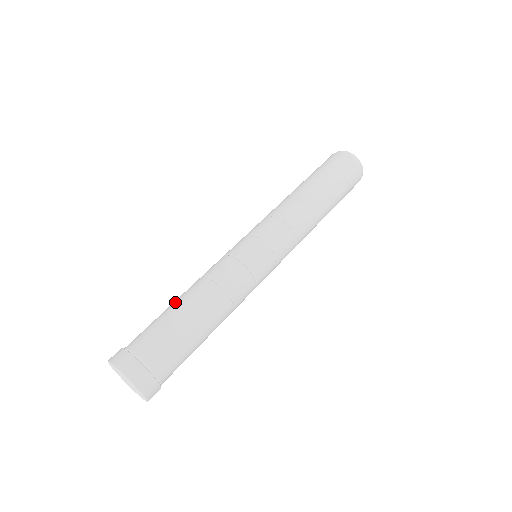
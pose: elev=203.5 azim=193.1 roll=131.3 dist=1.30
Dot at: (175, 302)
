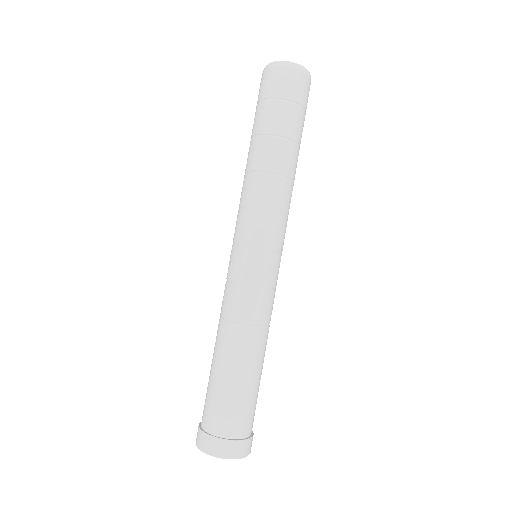
Dot at: occluded
